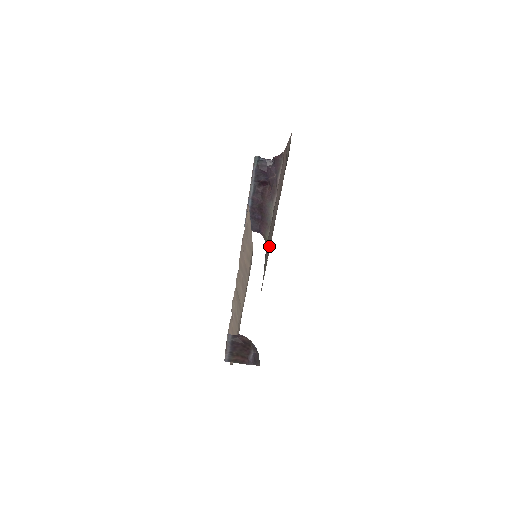
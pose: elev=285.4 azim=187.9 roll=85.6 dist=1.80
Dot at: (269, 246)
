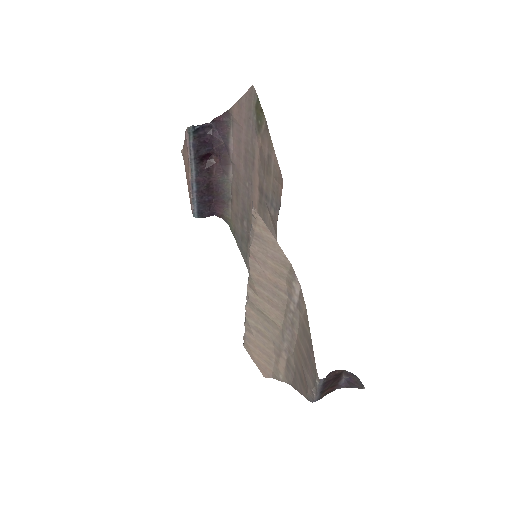
Dot at: occluded
